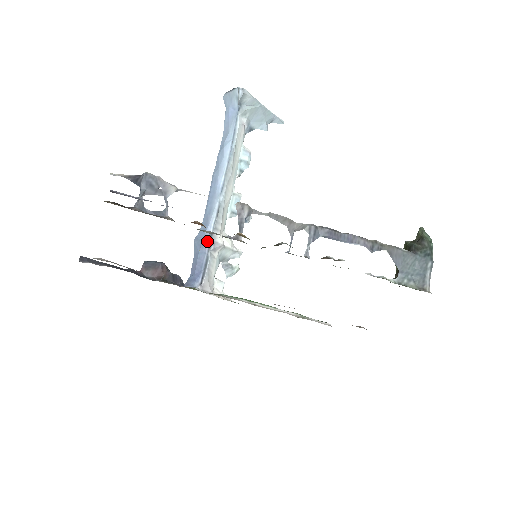
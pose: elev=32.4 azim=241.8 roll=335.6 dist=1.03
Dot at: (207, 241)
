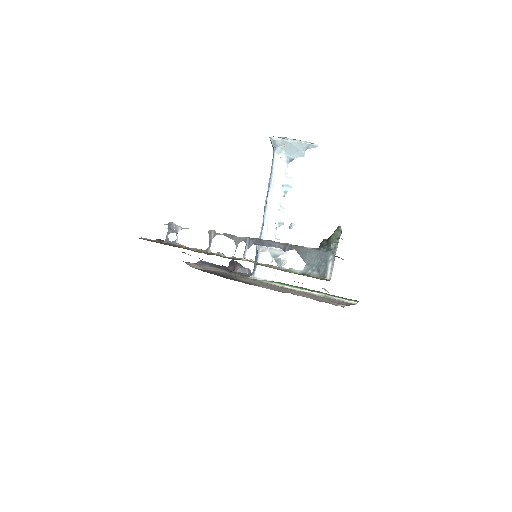
Dot at: (256, 246)
